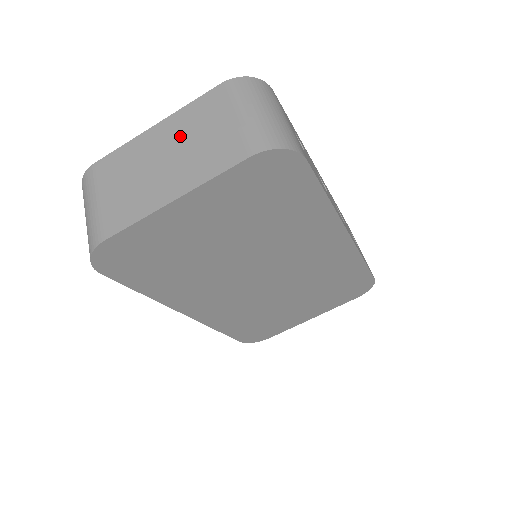
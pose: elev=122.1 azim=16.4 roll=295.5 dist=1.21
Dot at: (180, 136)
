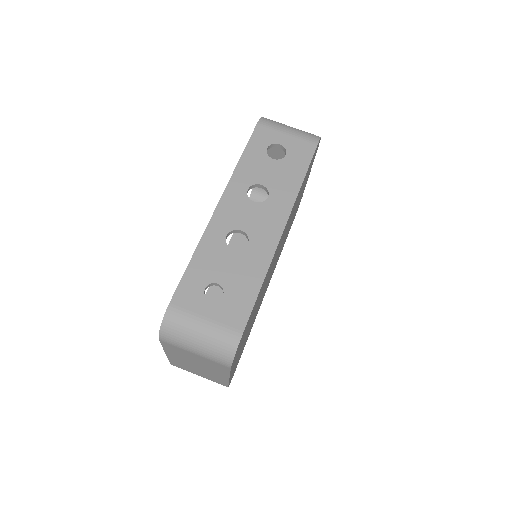
Dot at: (185, 359)
